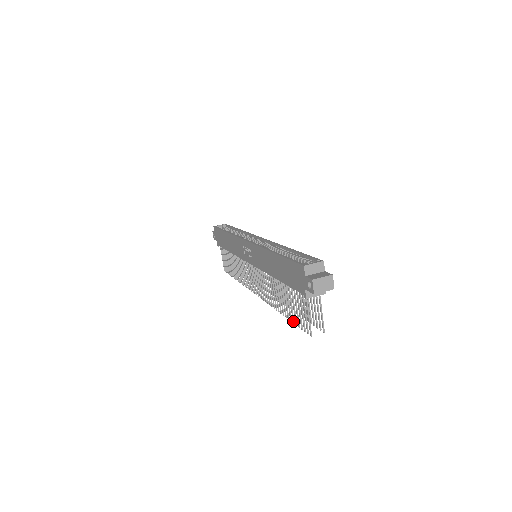
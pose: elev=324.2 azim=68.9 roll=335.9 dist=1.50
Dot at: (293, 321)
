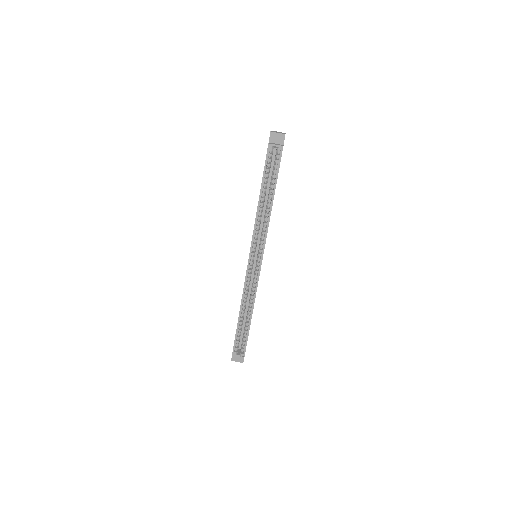
Dot at: occluded
